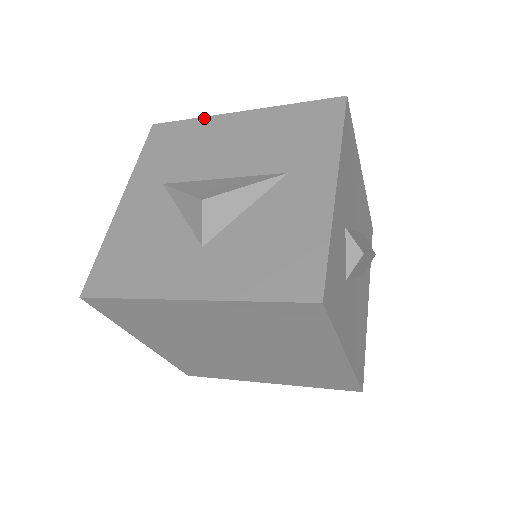
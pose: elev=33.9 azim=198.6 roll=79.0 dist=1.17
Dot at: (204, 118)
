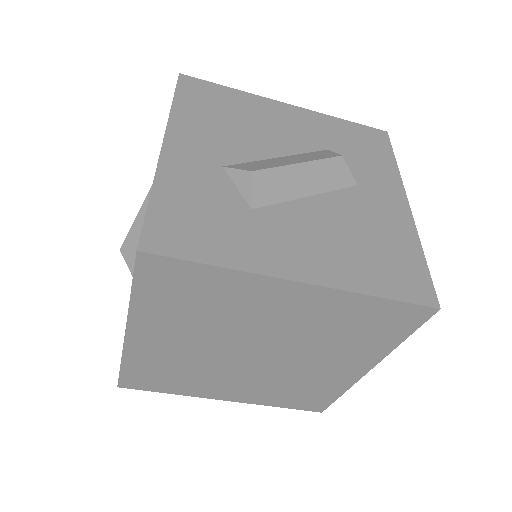
Dot at: occluded
